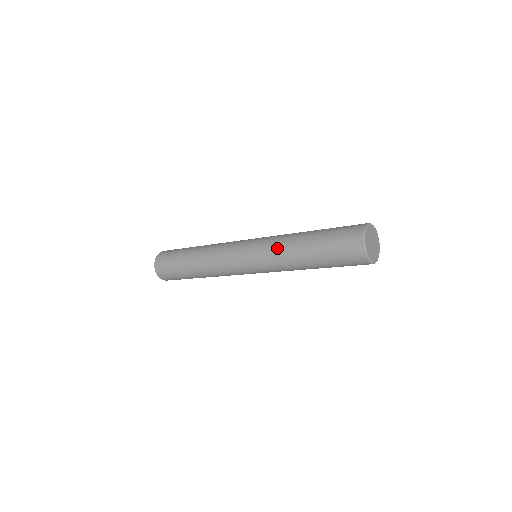
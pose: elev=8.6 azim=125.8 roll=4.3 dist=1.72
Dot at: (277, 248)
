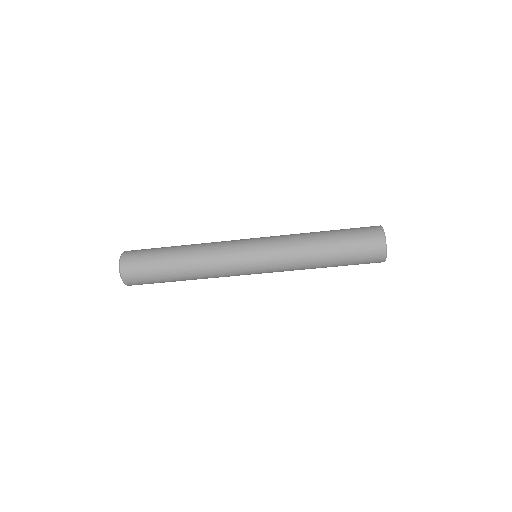
Dot at: (292, 240)
